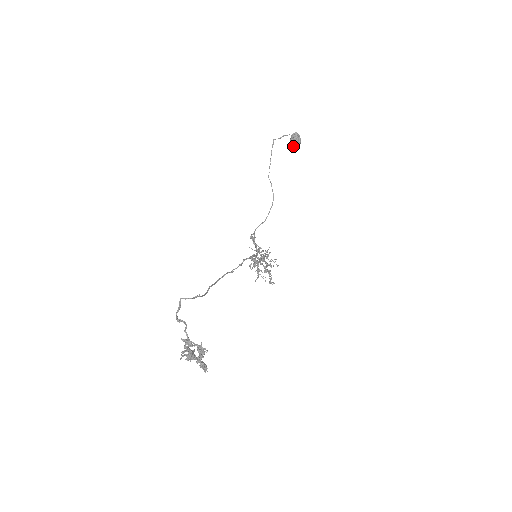
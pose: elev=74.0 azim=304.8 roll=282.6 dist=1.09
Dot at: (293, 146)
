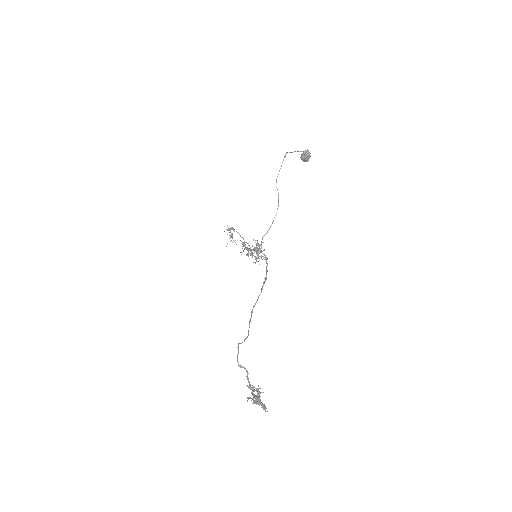
Dot at: (302, 160)
